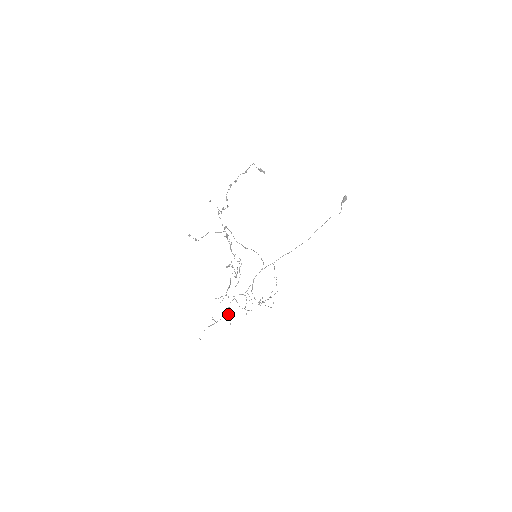
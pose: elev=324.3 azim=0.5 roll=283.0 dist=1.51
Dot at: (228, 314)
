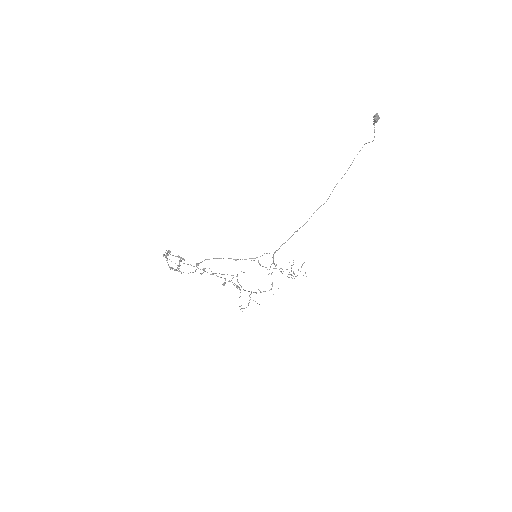
Dot at: occluded
